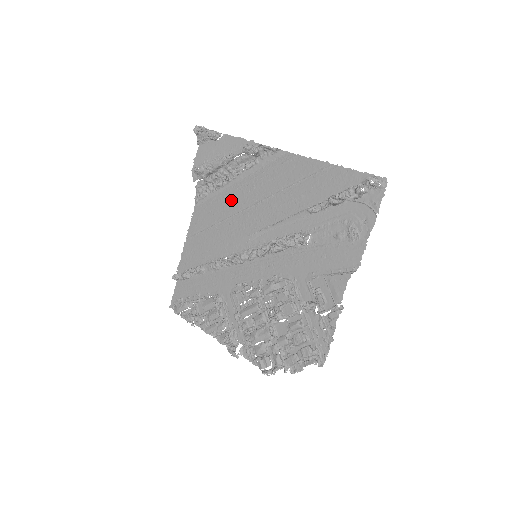
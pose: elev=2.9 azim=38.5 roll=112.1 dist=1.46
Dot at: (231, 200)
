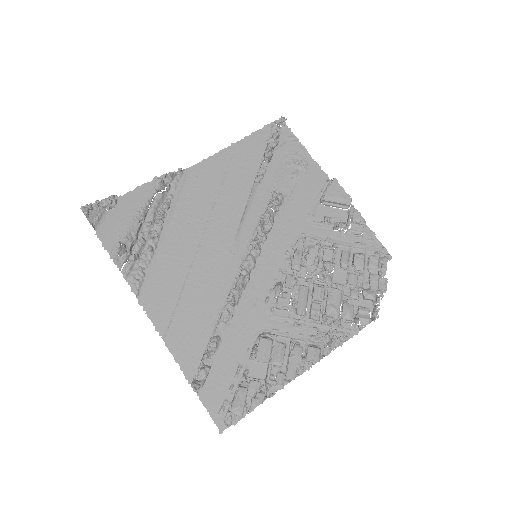
Dot at: (178, 249)
